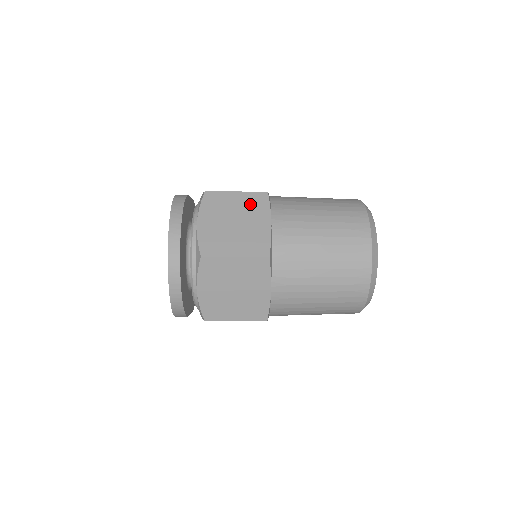
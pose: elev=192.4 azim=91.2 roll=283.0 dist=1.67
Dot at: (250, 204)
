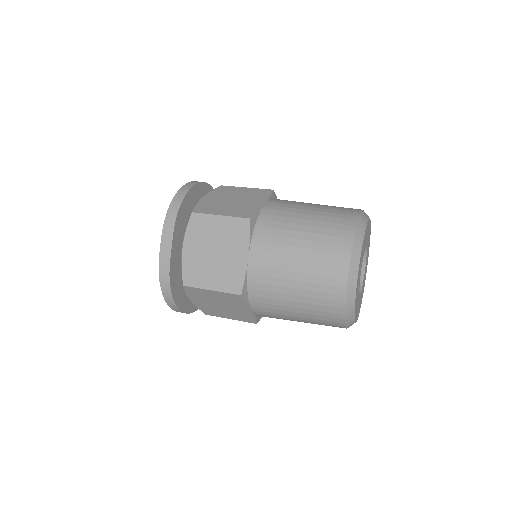
Dot at: (228, 299)
